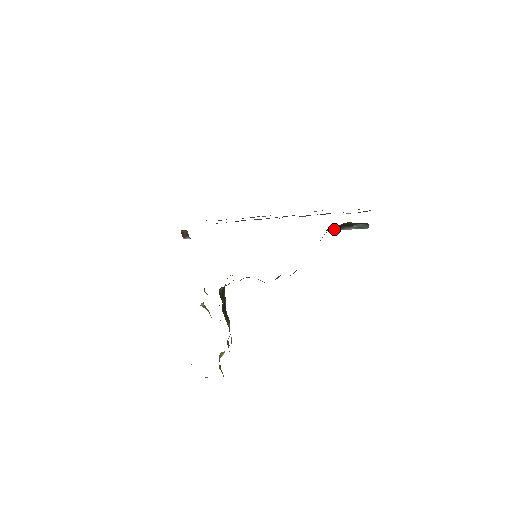
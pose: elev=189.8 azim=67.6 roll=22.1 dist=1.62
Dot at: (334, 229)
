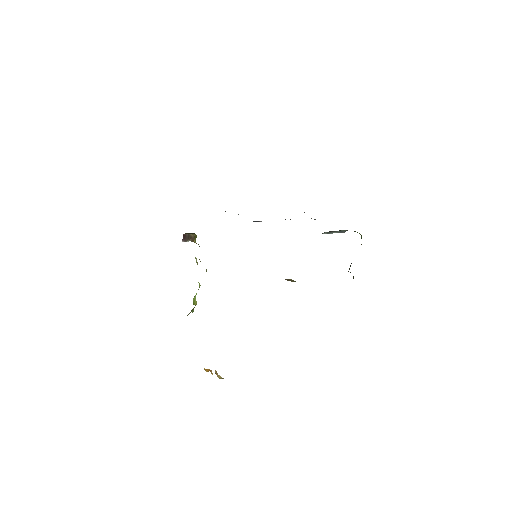
Dot at: (324, 233)
